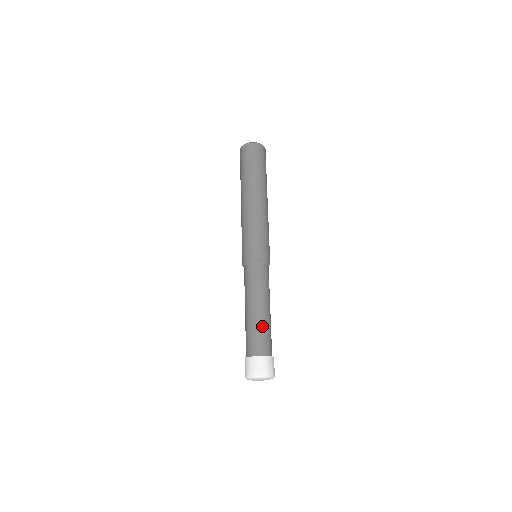
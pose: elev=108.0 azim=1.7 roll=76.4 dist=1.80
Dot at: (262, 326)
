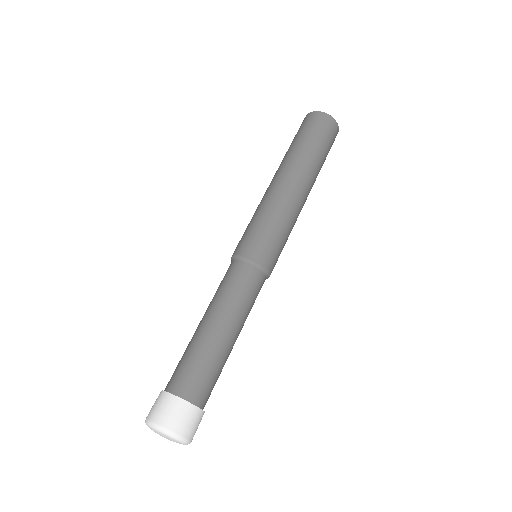
Dot at: (206, 353)
